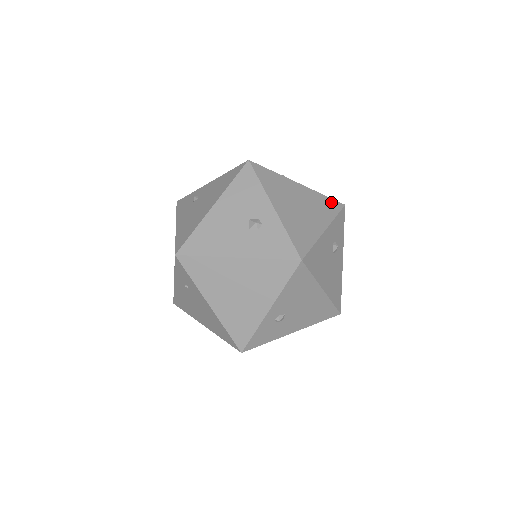
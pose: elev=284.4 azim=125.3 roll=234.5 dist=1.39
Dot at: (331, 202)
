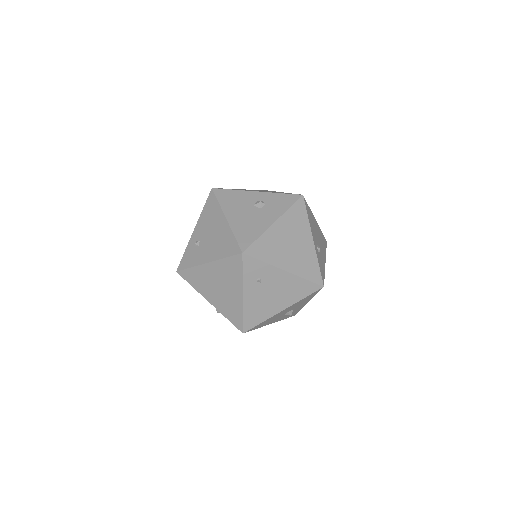
Dot at: occluded
